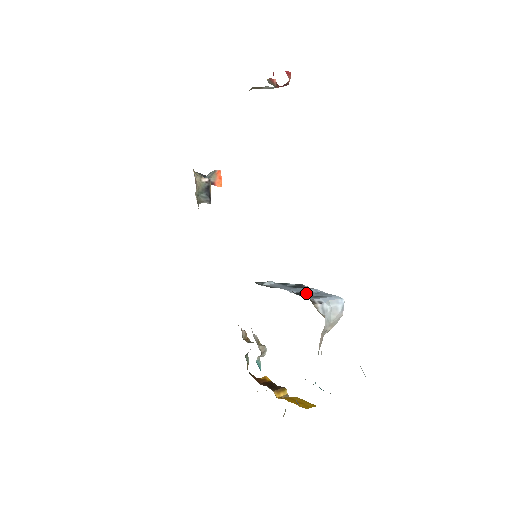
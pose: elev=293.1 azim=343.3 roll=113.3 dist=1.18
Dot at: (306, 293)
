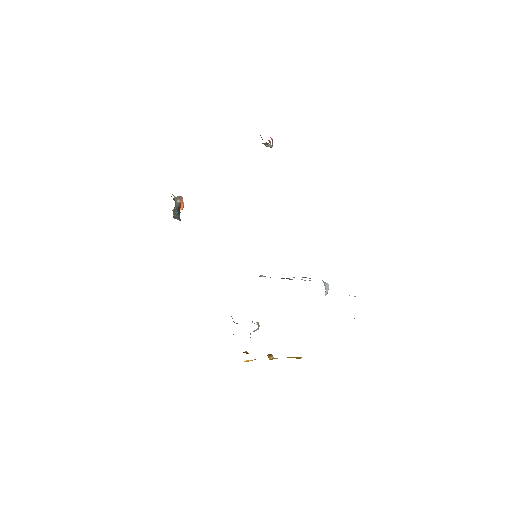
Dot at: occluded
